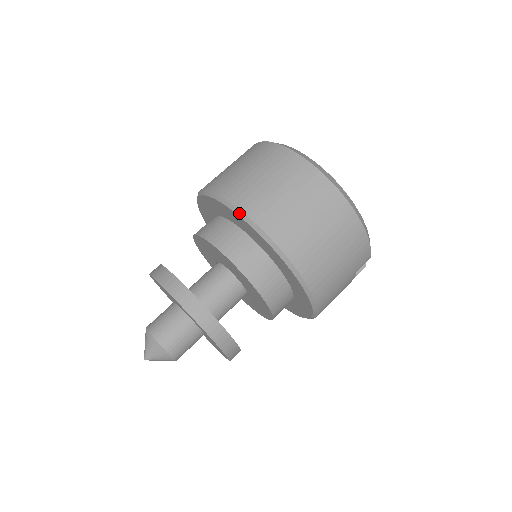
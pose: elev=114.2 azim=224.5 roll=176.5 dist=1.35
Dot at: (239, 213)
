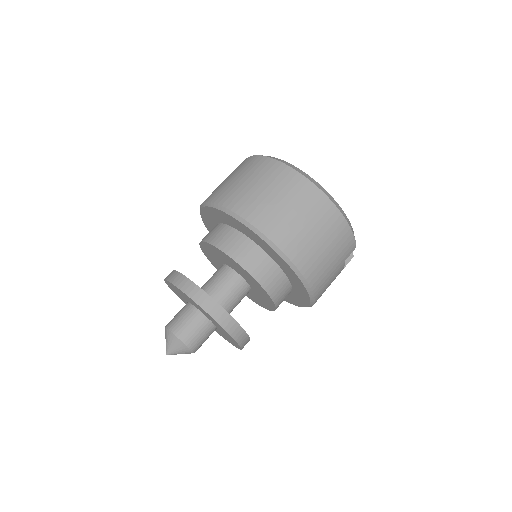
Dot at: (237, 218)
